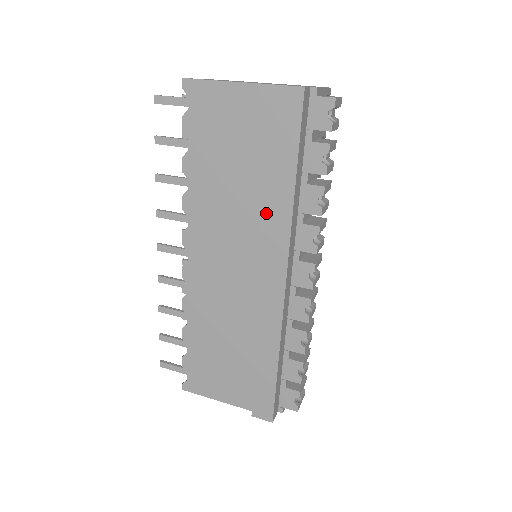
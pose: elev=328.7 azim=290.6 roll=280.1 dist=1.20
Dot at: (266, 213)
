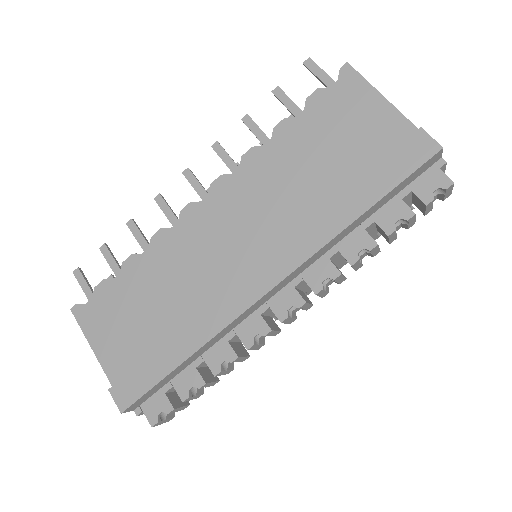
Dot at: (312, 218)
